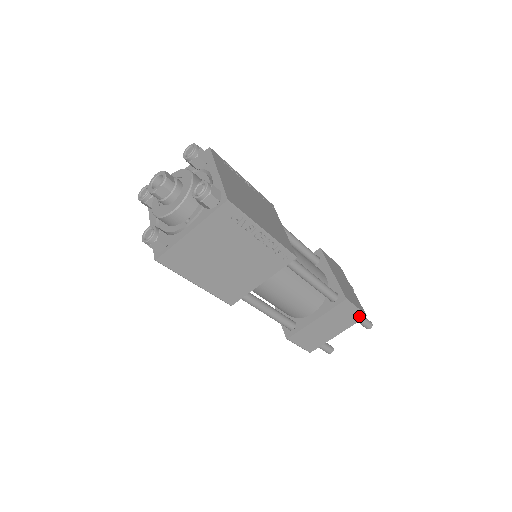
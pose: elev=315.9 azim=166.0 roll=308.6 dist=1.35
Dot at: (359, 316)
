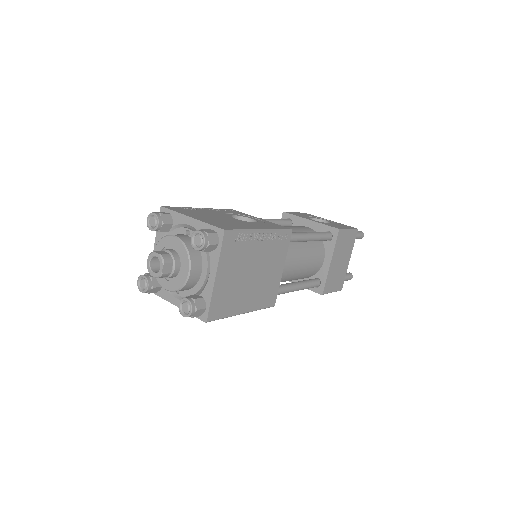
Dot at: occluded
